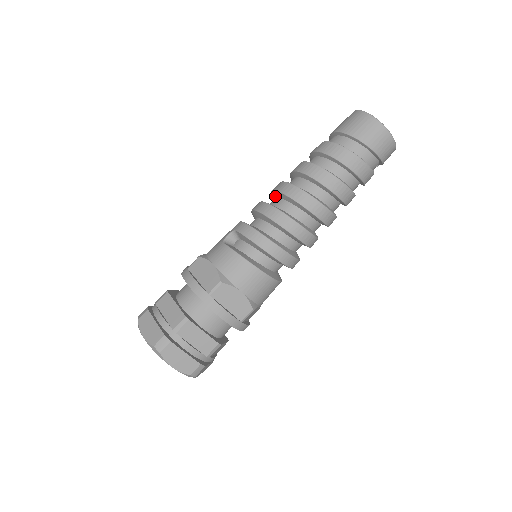
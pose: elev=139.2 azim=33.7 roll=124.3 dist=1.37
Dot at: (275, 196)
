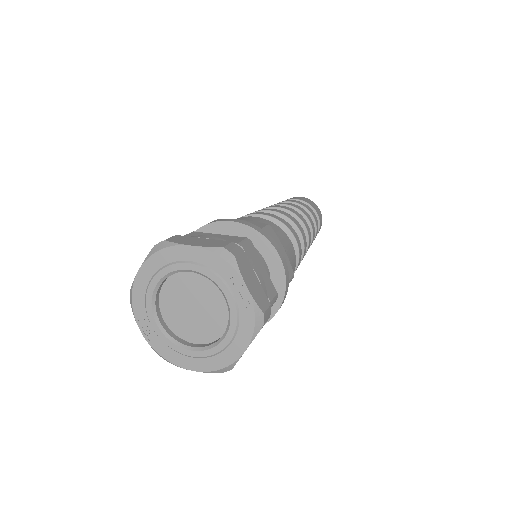
Dot at: occluded
